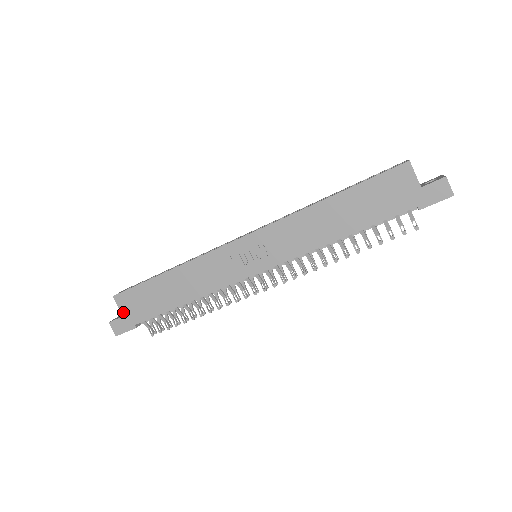
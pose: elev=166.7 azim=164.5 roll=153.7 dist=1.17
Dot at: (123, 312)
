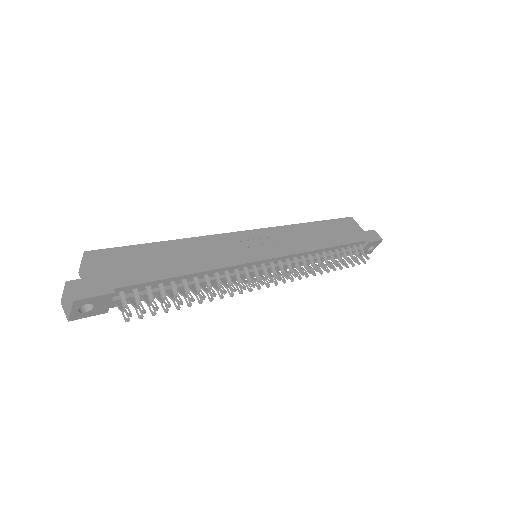
Dot at: (96, 271)
